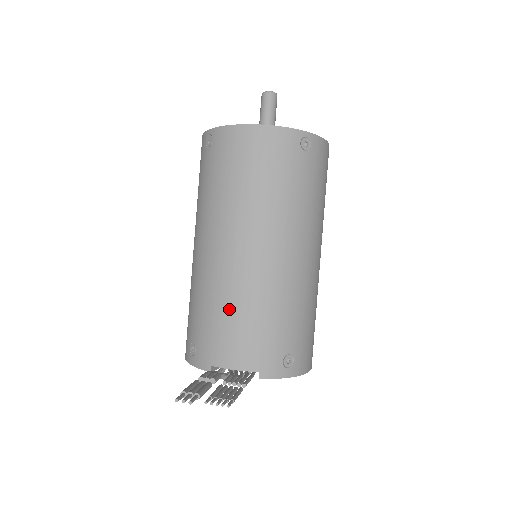
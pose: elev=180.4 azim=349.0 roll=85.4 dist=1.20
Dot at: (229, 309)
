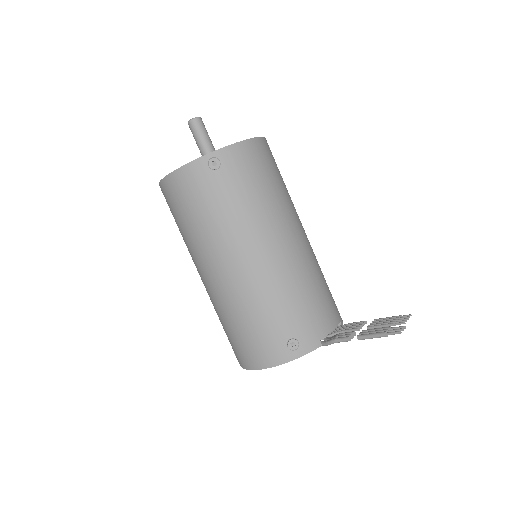
Dot at: (309, 288)
